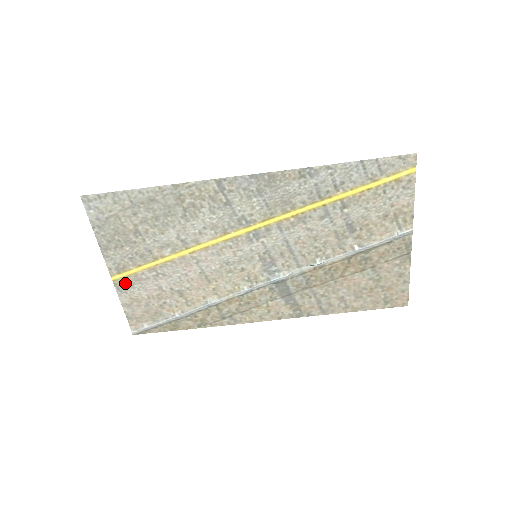
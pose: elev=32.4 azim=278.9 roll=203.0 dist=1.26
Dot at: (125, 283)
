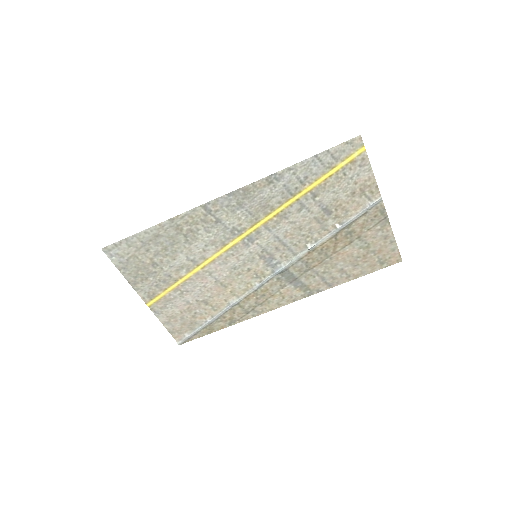
Dot at: (159, 306)
